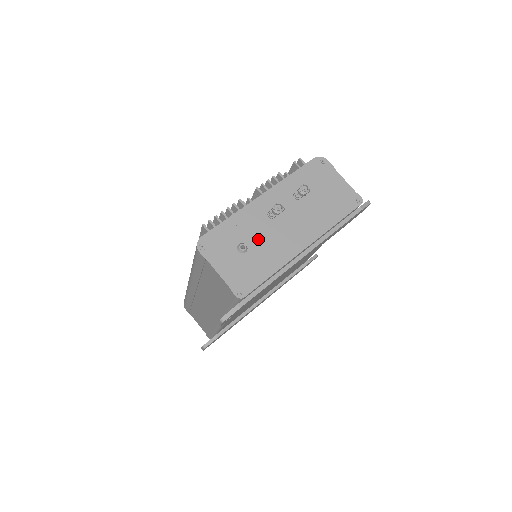
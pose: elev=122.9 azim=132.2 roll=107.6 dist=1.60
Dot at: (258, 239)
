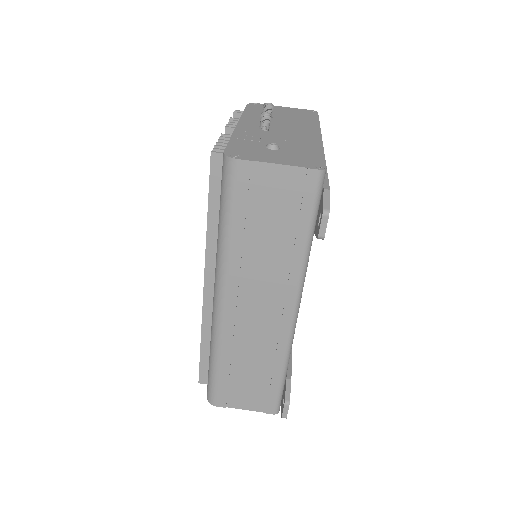
Dot at: (276, 141)
